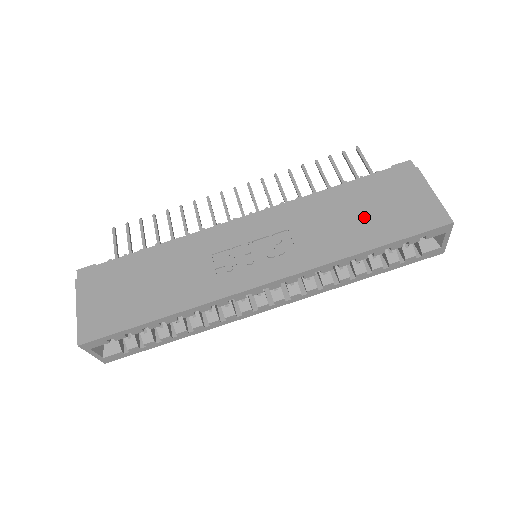
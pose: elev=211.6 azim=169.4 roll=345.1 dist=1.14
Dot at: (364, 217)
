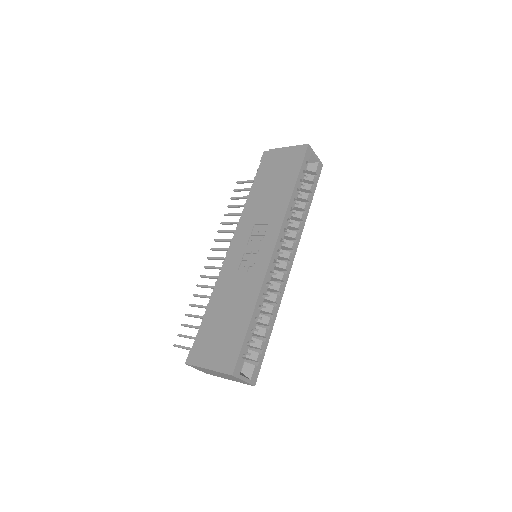
Dot at: (276, 184)
